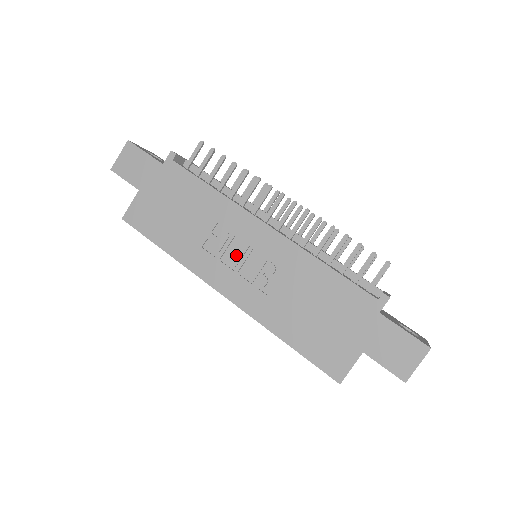
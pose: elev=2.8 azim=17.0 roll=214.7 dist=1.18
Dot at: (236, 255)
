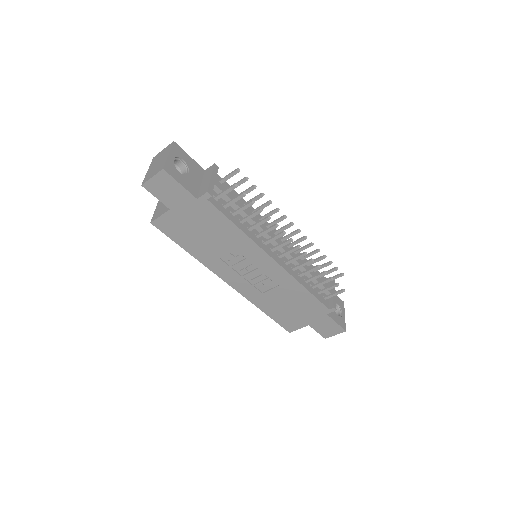
Dot at: (245, 269)
